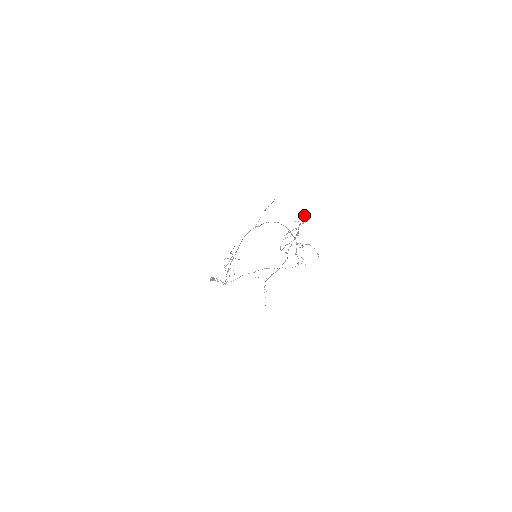
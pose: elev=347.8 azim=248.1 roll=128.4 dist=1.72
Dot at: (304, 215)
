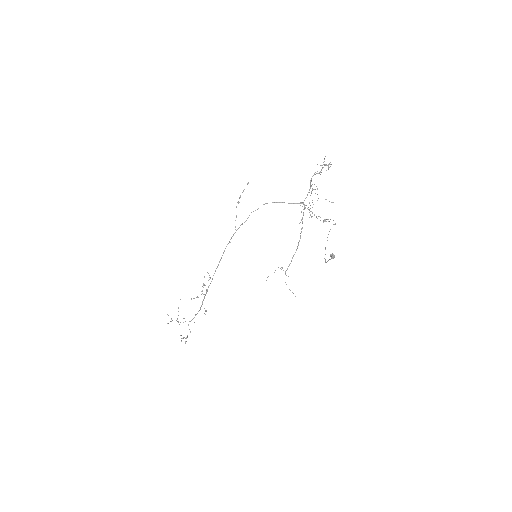
Dot at: occluded
